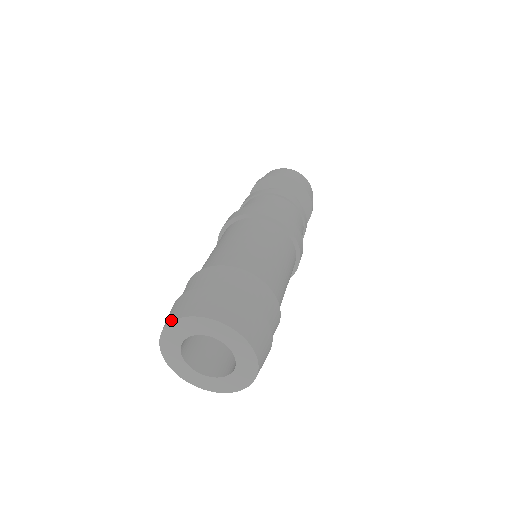
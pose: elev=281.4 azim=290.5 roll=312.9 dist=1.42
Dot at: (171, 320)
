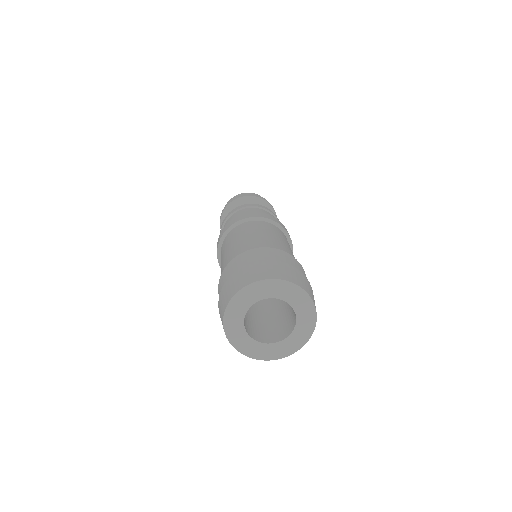
Dot at: (222, 321)
